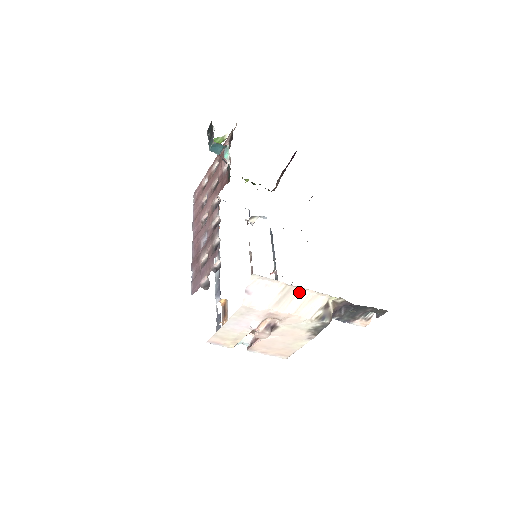
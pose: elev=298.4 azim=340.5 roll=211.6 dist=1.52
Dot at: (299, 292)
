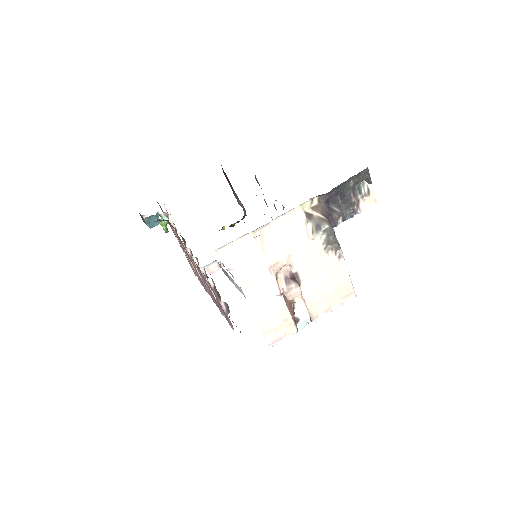
Dot at: (271, 229)
